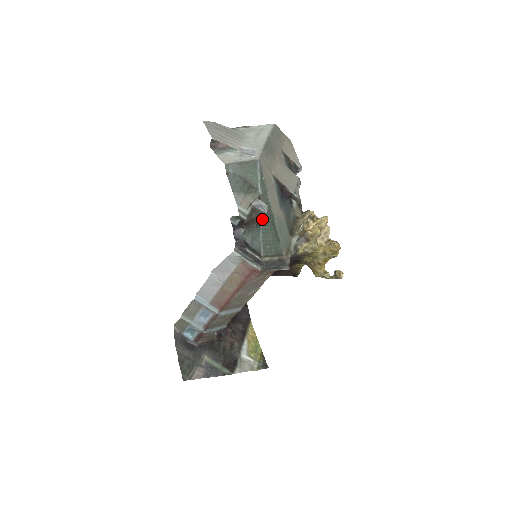
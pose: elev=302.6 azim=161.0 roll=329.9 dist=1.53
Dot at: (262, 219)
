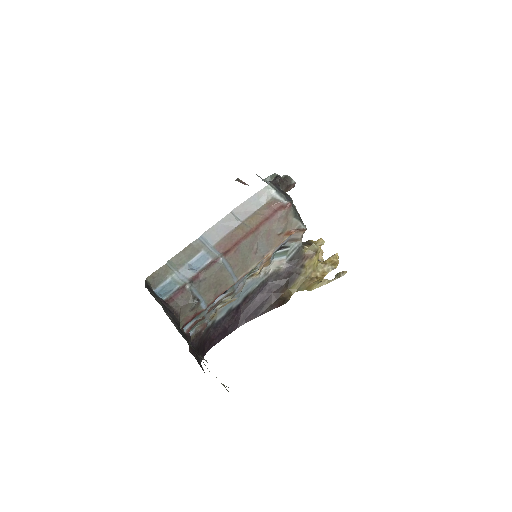
Dot at: occluded
